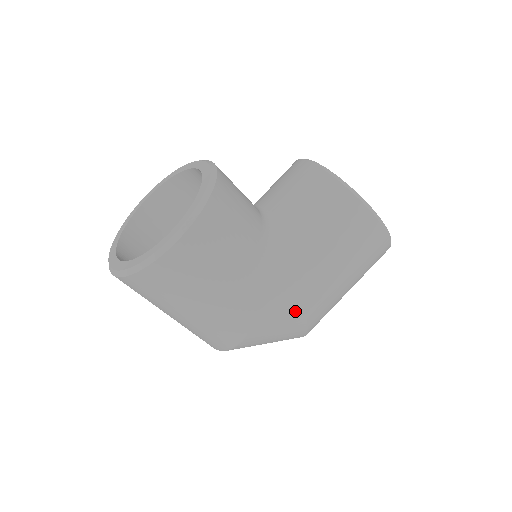
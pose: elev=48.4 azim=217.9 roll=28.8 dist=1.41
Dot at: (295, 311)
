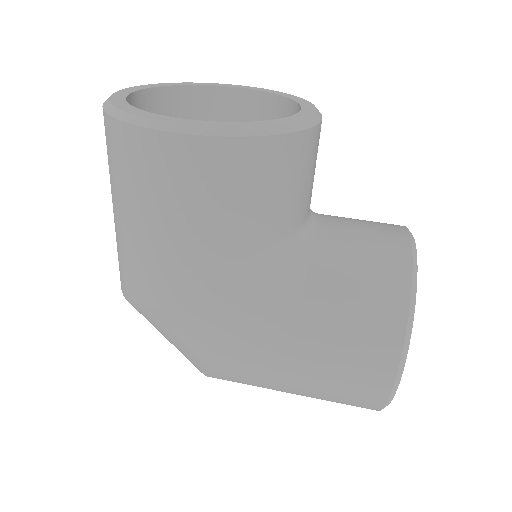
Dot at: (214, 345)
